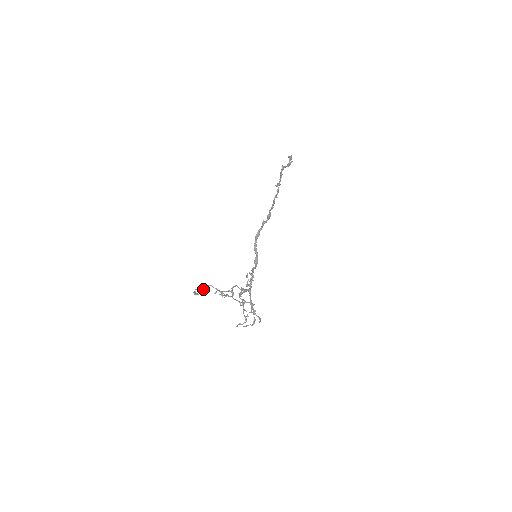
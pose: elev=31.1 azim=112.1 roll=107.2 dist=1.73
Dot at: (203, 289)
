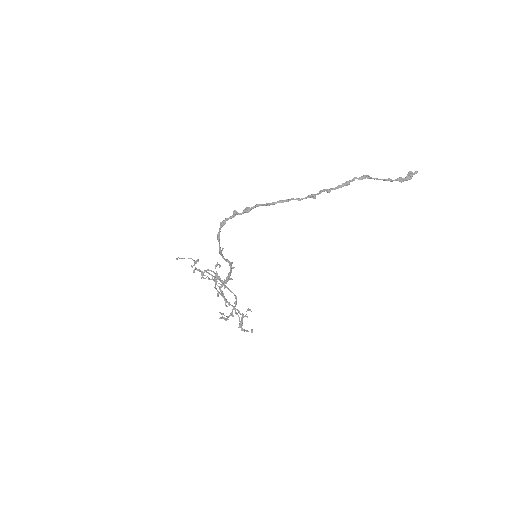
Dot at: occluded
